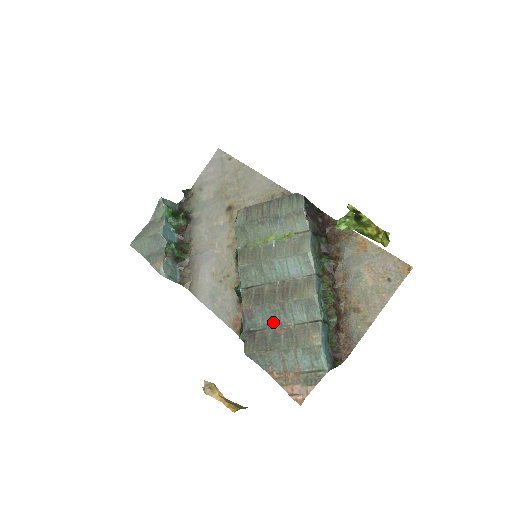
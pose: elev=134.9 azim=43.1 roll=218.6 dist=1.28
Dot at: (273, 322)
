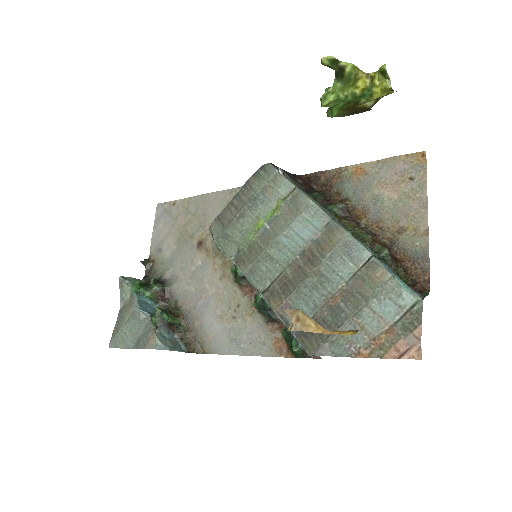
Dot at: (320, 299)
